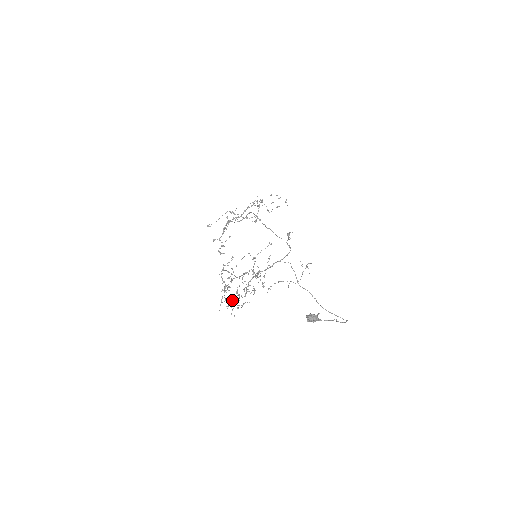
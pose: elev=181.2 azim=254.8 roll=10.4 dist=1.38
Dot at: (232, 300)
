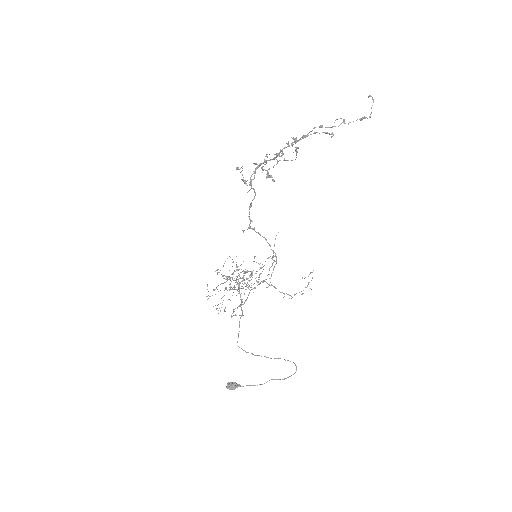
Dot at: occluded
